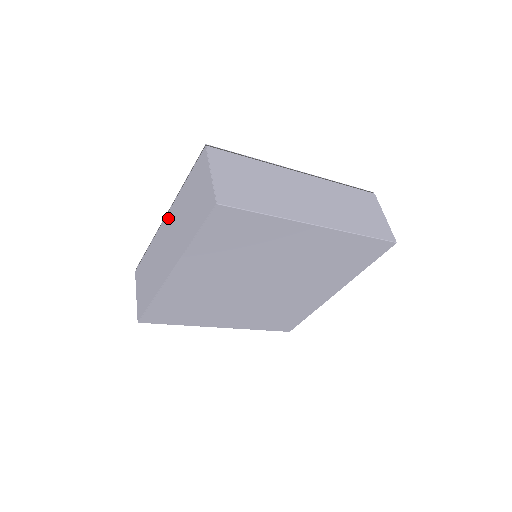
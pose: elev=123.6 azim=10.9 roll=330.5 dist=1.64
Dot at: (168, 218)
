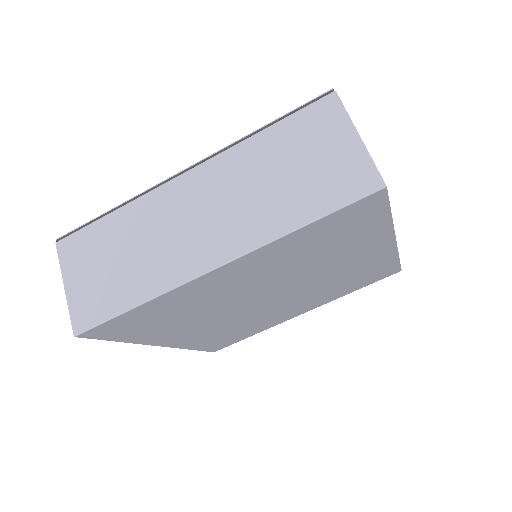
Dot at: occluded
